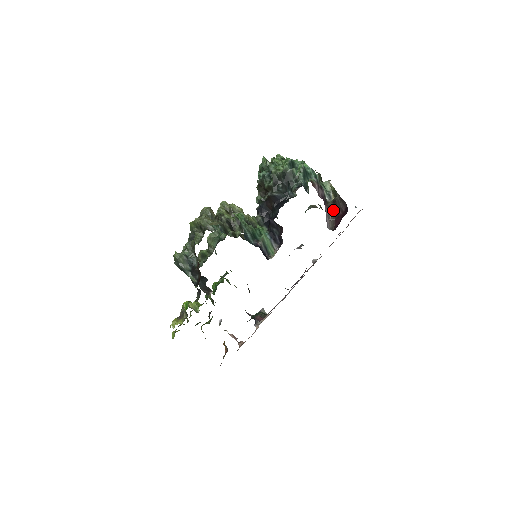
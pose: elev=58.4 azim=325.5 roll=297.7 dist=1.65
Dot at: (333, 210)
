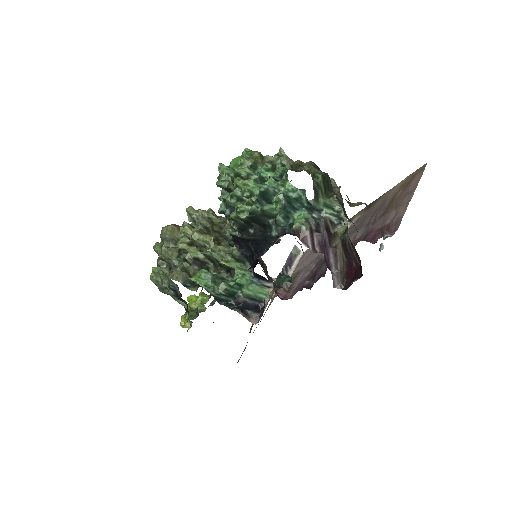
Dot at: (342, 256)
